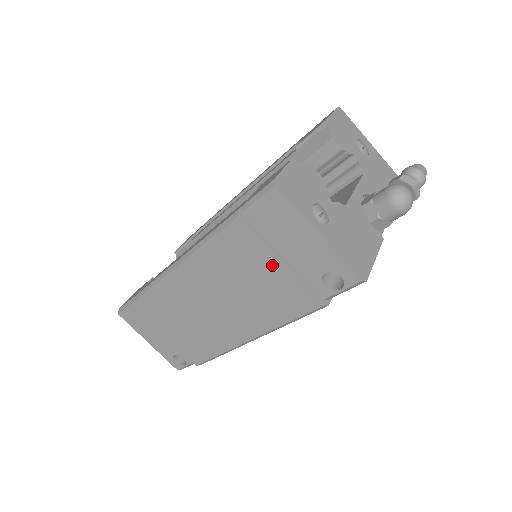
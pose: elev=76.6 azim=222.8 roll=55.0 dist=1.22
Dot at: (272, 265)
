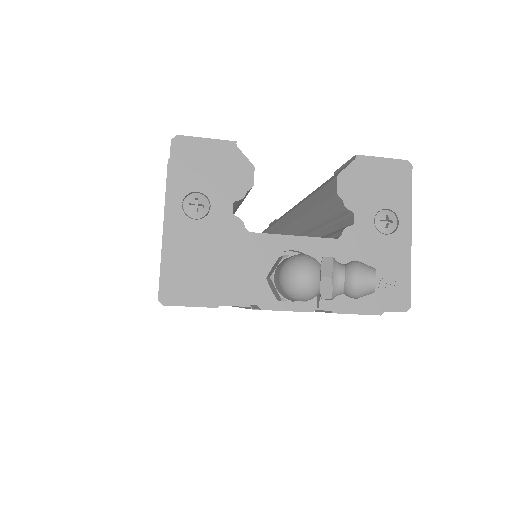
Dot at: occluded
